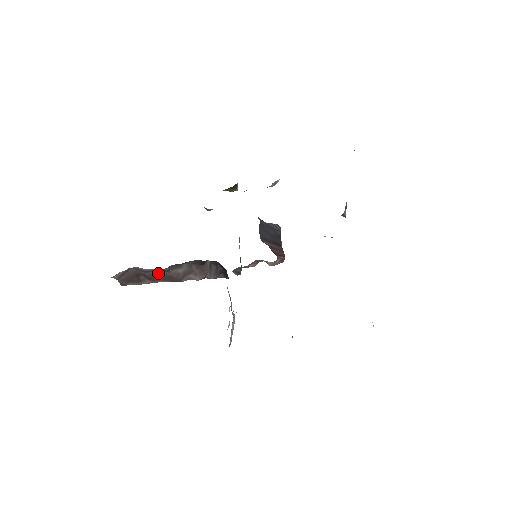
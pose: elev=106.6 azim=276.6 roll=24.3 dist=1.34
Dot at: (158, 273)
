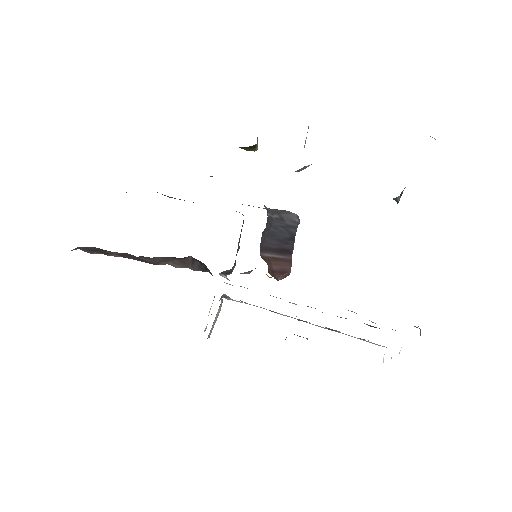
Dot at: (127, 253)
